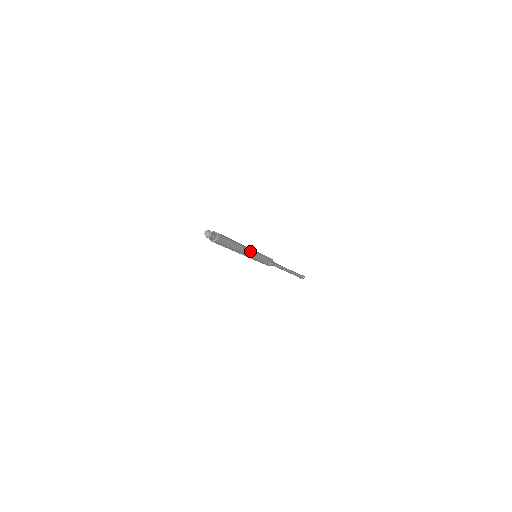
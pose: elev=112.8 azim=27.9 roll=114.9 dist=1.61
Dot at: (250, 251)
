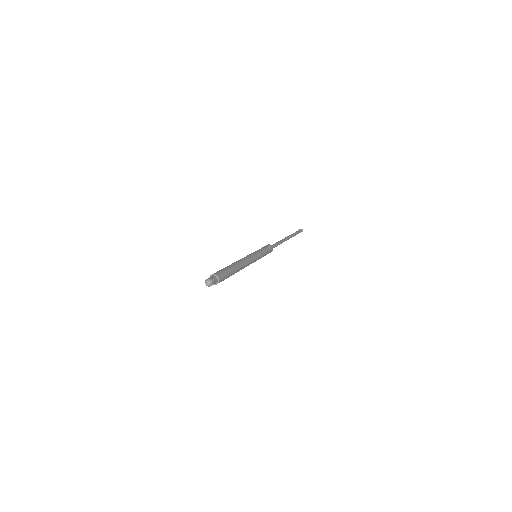
Dot at: (250, 262)
